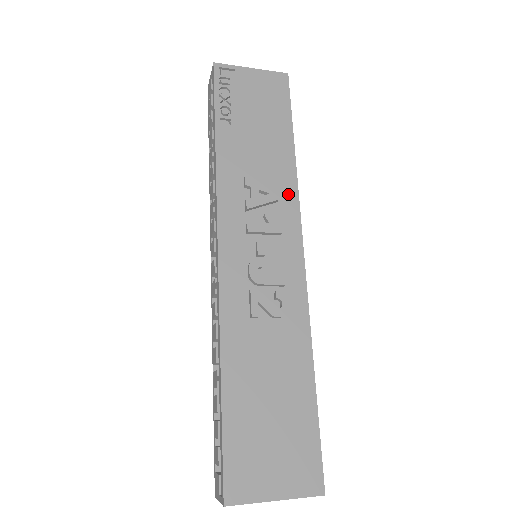
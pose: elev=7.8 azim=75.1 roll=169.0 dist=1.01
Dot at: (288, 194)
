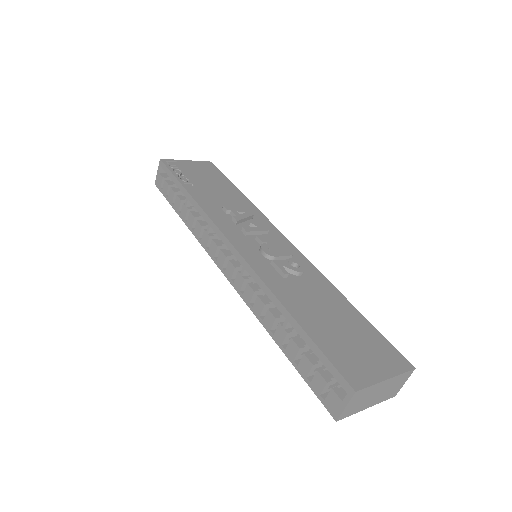
Dot at: (256, 214)
